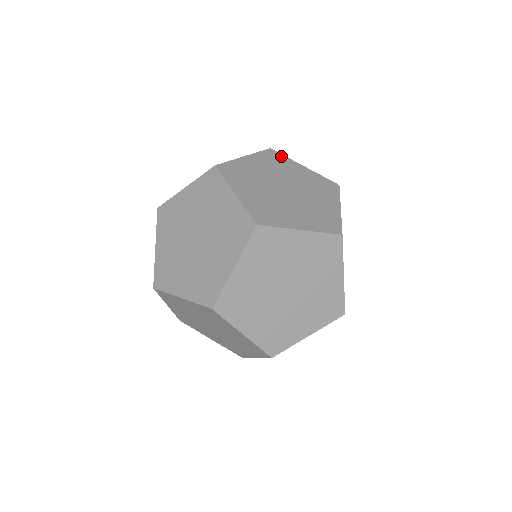
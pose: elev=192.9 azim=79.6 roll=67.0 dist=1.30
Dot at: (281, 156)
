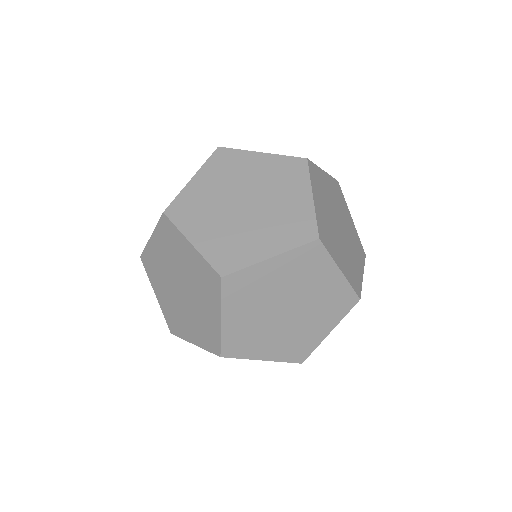
Dot at: (232, 152)
